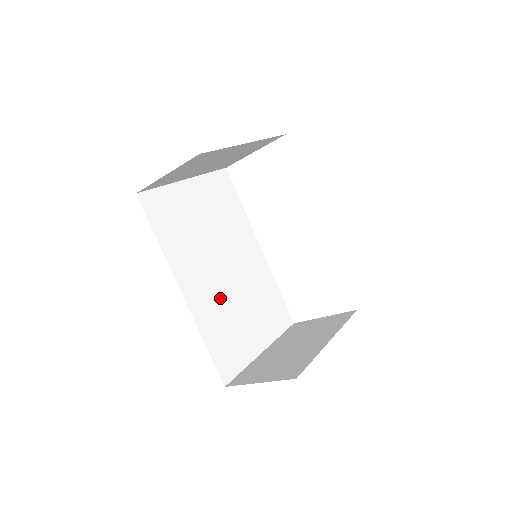
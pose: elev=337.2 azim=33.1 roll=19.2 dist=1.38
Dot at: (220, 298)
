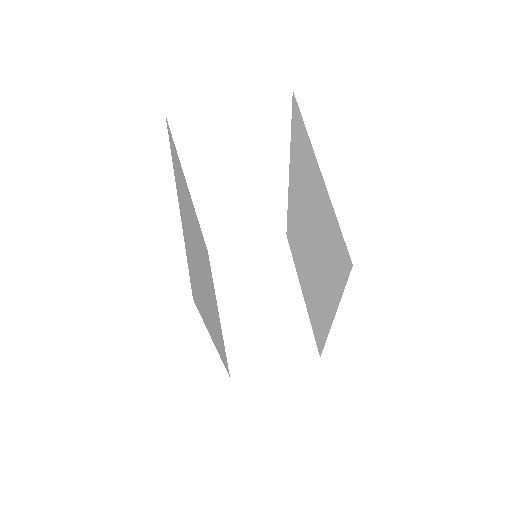
Dot at: (212, 307)
